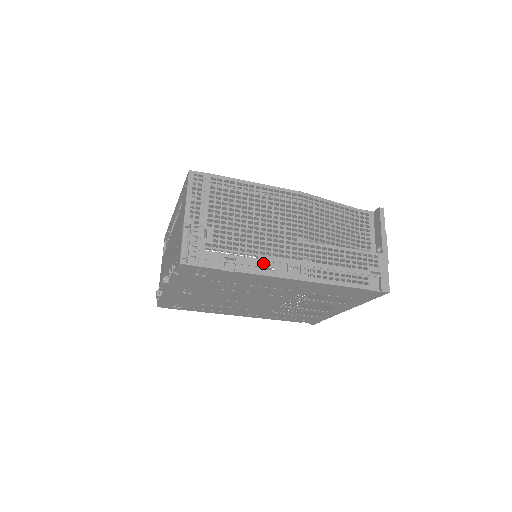
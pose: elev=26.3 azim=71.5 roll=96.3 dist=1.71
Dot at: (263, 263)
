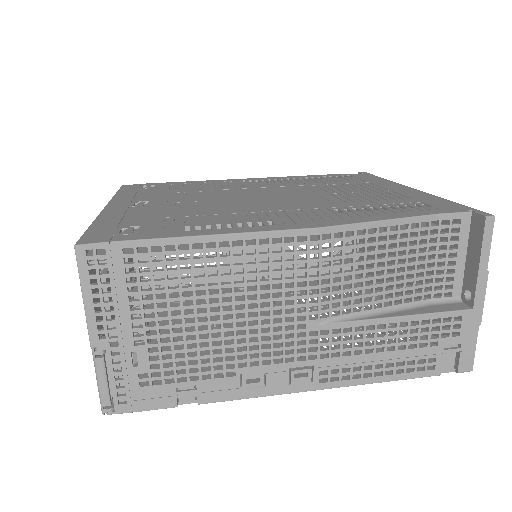
Dot at: (245, 381)
